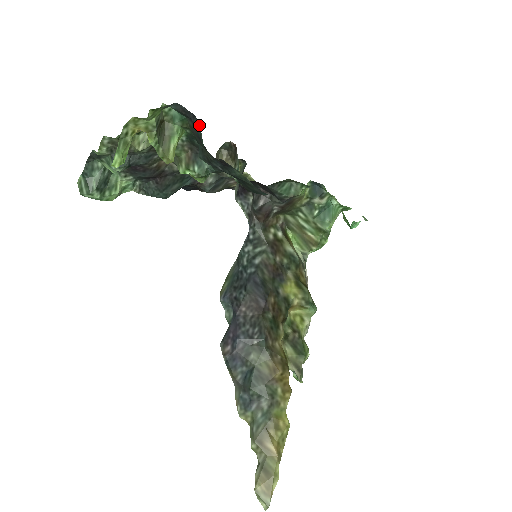
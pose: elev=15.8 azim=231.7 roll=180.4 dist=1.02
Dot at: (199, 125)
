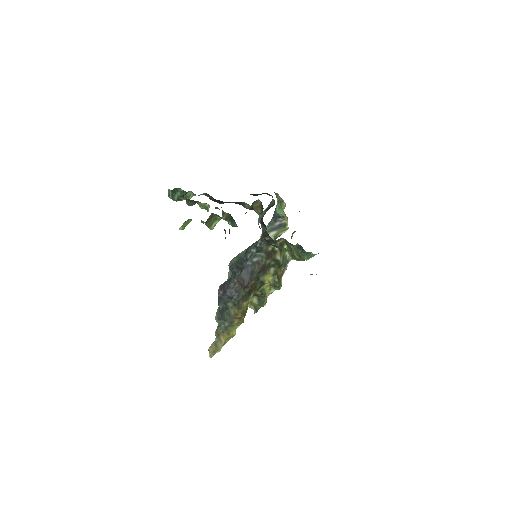
Dot at: occluded
